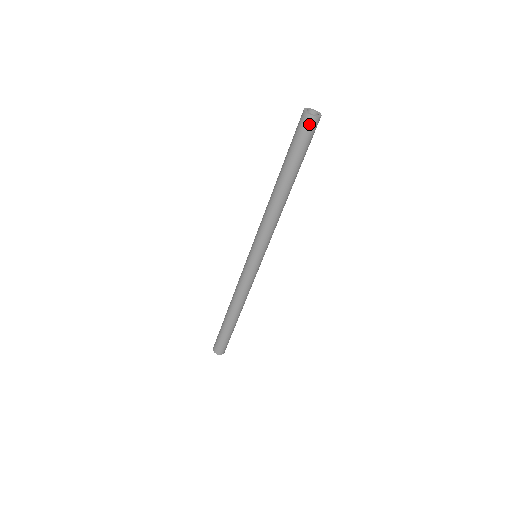
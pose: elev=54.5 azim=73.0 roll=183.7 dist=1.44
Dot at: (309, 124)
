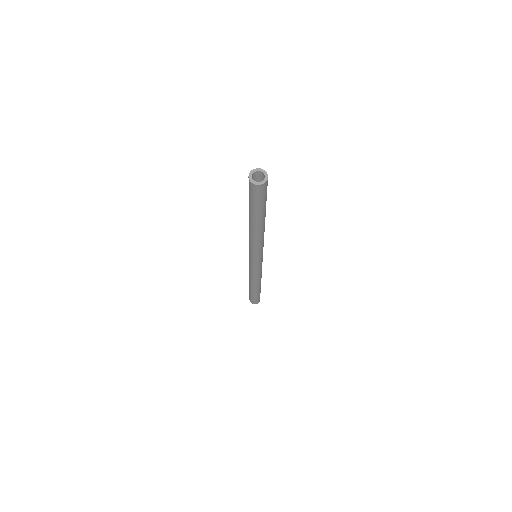
Dot at: (257, 190)
